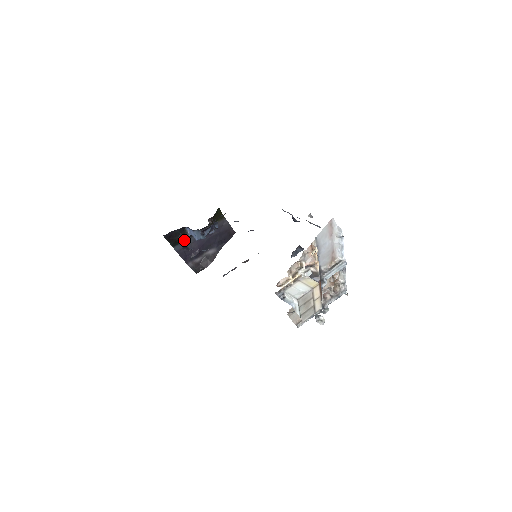
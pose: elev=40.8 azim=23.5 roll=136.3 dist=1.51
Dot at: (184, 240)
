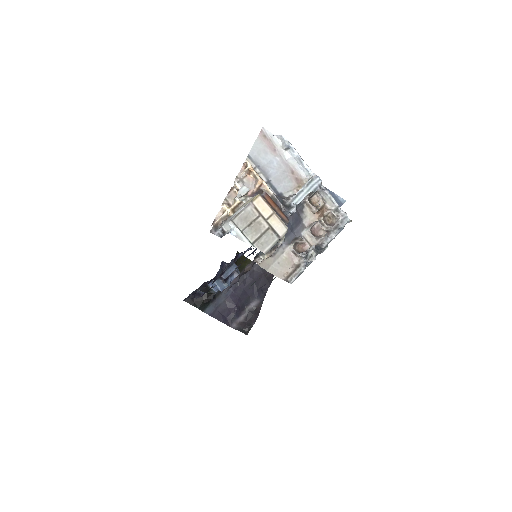
Dot at: (210, 298)
